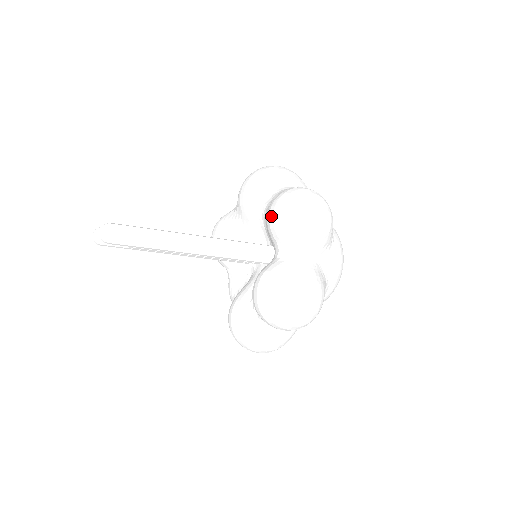
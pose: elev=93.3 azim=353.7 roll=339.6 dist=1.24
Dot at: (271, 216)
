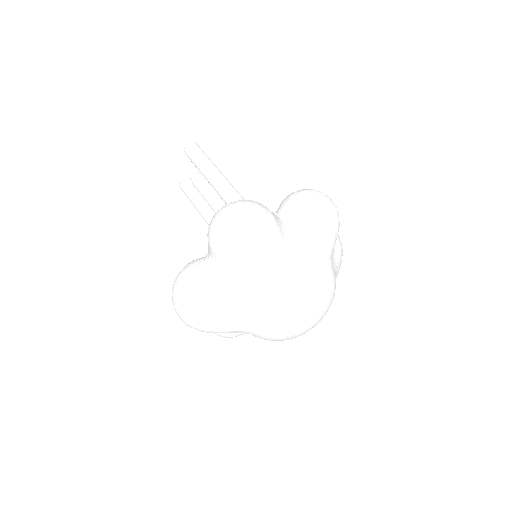
Dot at: occluded
